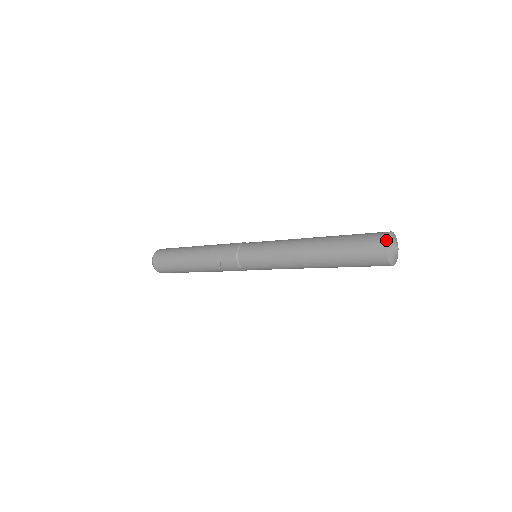
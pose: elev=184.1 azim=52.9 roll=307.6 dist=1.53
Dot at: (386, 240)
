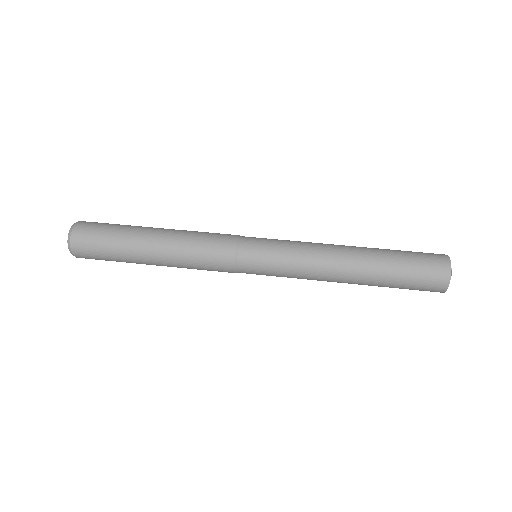
Dot at: occluded
